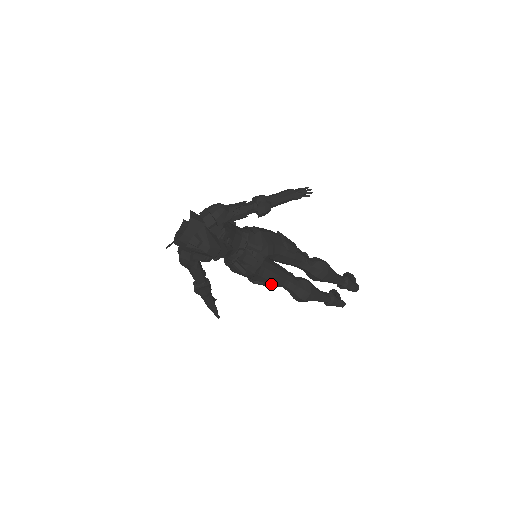
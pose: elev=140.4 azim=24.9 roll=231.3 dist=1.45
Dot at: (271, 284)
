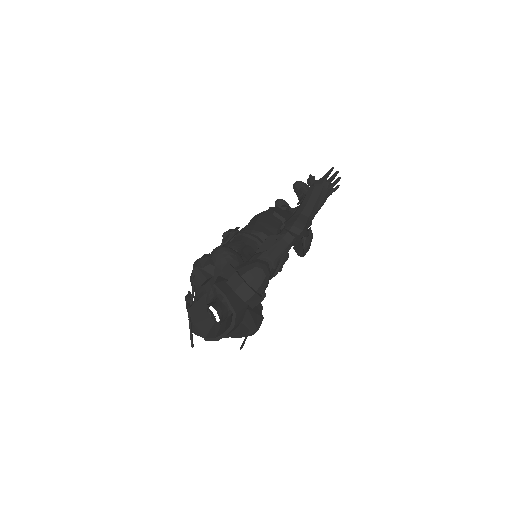
Dot at: occluded
